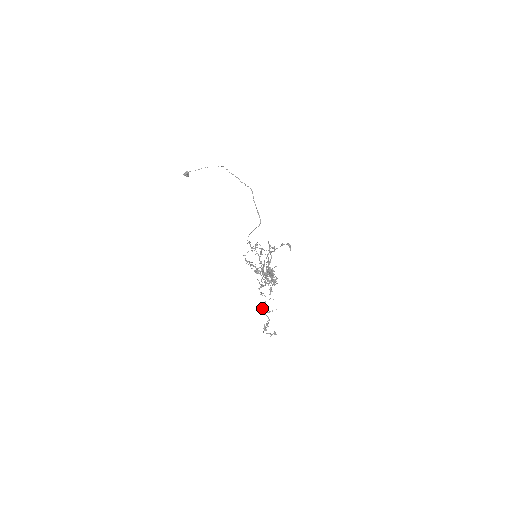
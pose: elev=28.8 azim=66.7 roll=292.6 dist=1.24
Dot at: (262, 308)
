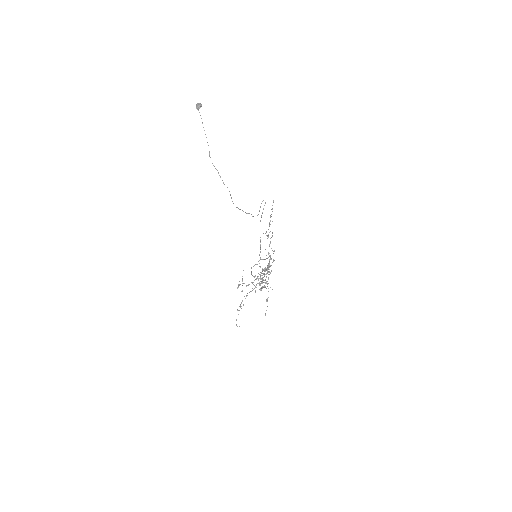
Dot at: occluded
